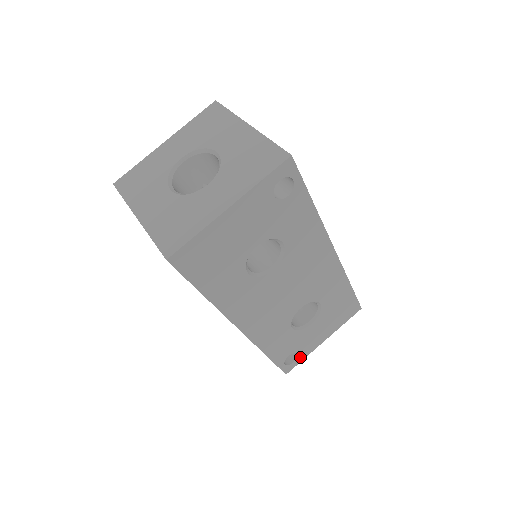
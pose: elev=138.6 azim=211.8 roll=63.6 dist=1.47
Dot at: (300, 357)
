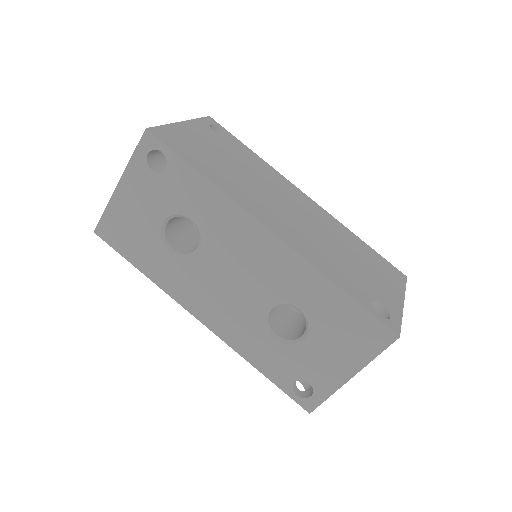
Dot at: (319, 392)
